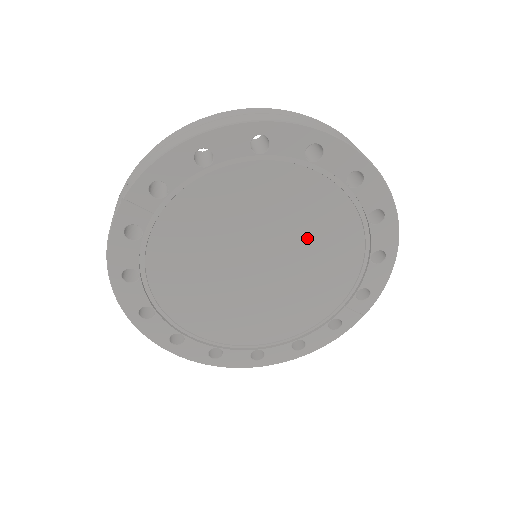
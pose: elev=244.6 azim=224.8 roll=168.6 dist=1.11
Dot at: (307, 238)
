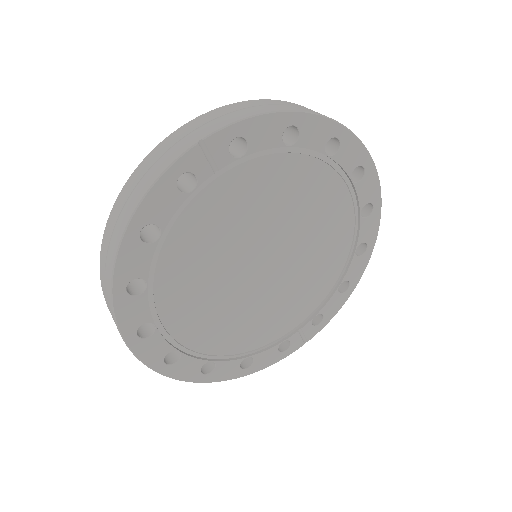
Dot at: (311, 251)
